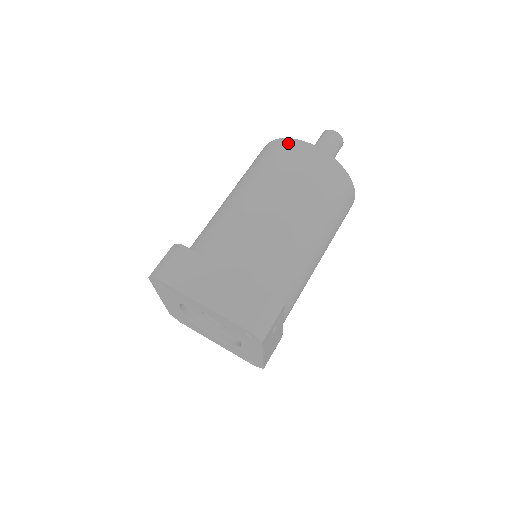
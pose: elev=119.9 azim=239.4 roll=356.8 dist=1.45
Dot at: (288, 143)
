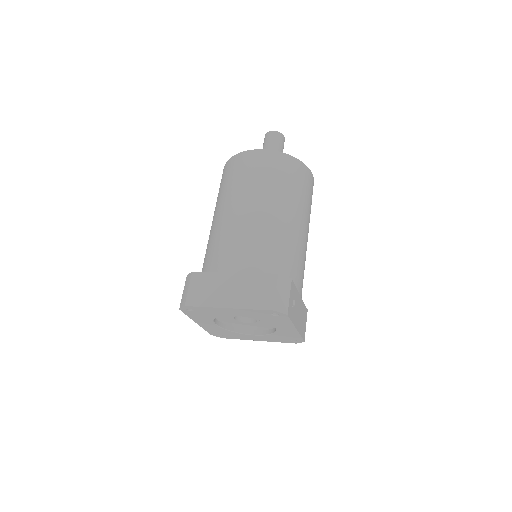
Dot at: (239, 157)
